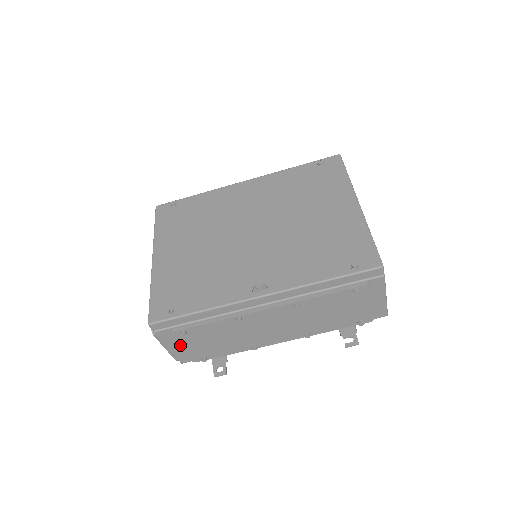
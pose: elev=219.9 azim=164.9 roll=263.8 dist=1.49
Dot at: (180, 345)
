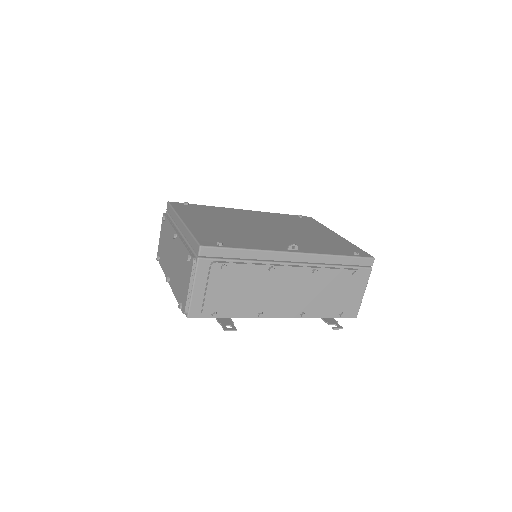
Dot at: (209, 285)
